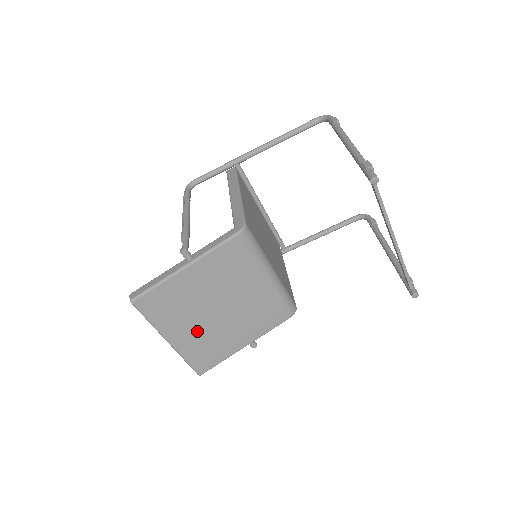
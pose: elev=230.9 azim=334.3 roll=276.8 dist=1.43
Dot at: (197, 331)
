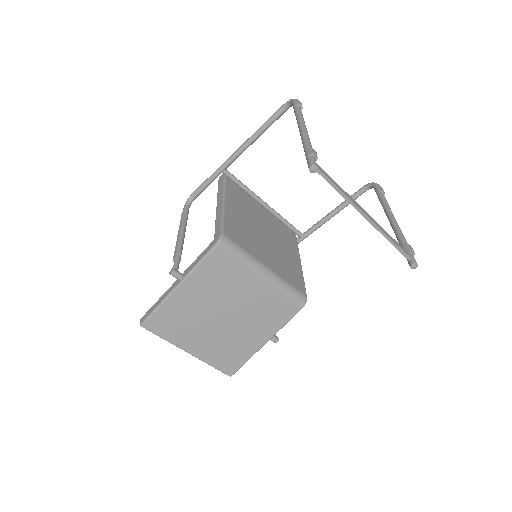
Dot at: (212, 339)
